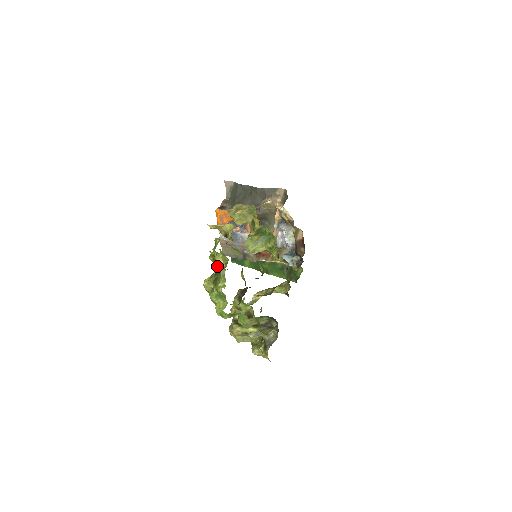
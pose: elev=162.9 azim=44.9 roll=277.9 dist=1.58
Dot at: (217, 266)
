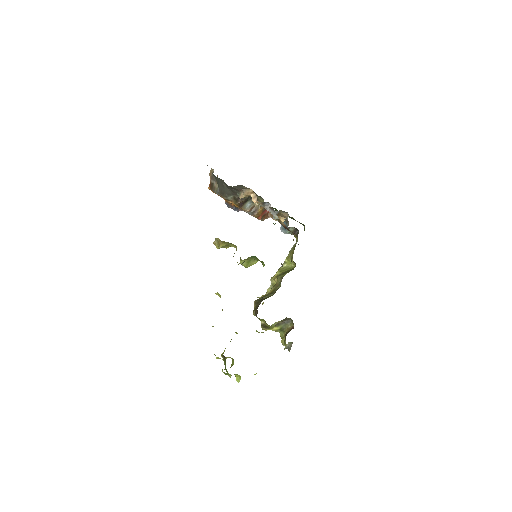
Dot at: (222, 355)
